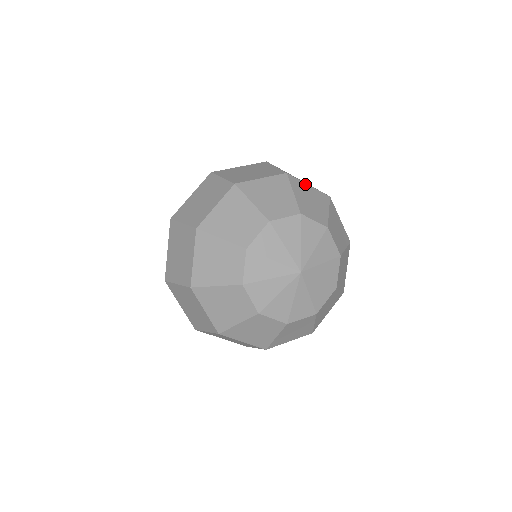
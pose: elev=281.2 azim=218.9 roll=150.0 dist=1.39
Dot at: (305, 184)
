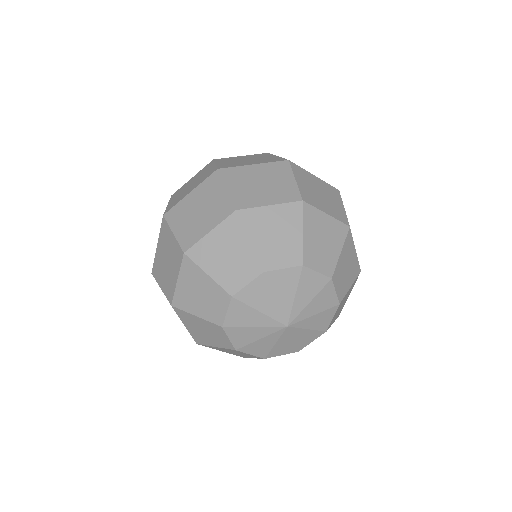
Dot at: (206, 238)
